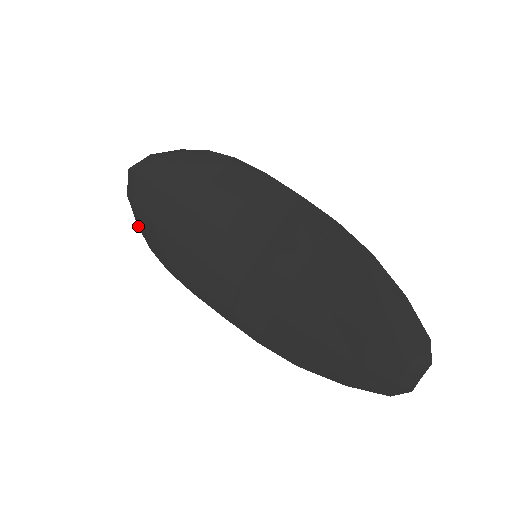
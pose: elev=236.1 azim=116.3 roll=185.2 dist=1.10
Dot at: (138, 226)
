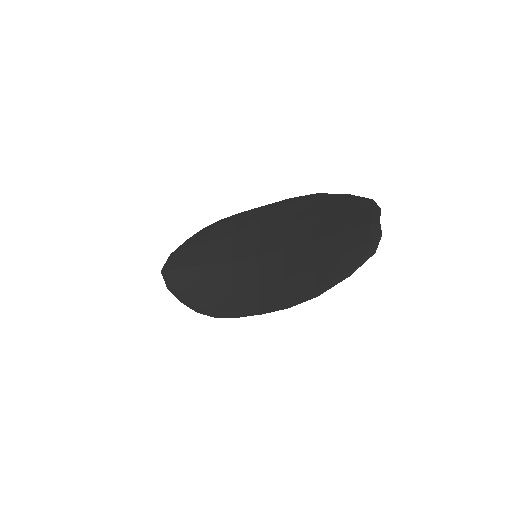
Dot at: (183, 303)
